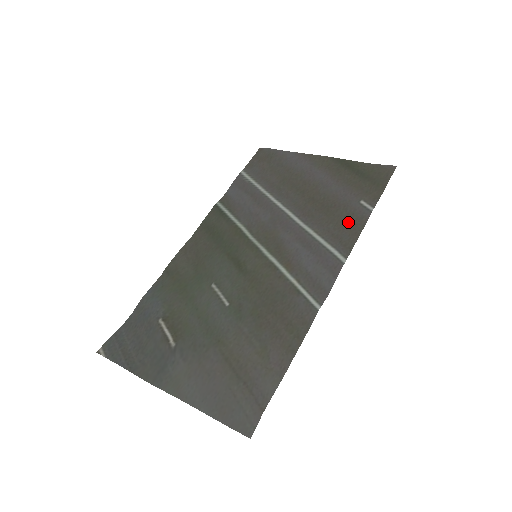
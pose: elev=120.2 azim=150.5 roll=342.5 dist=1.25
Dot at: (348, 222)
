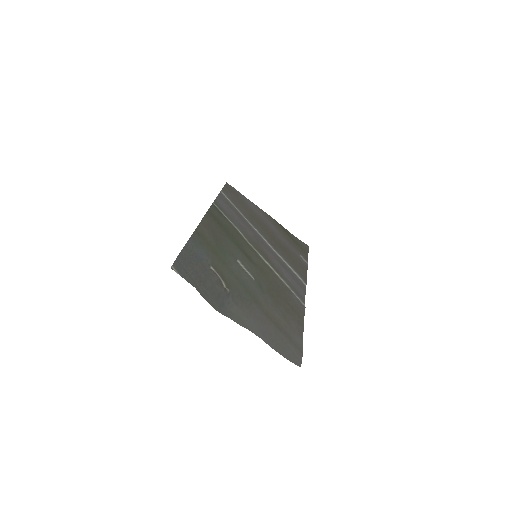
Dot at: (299, 264)
